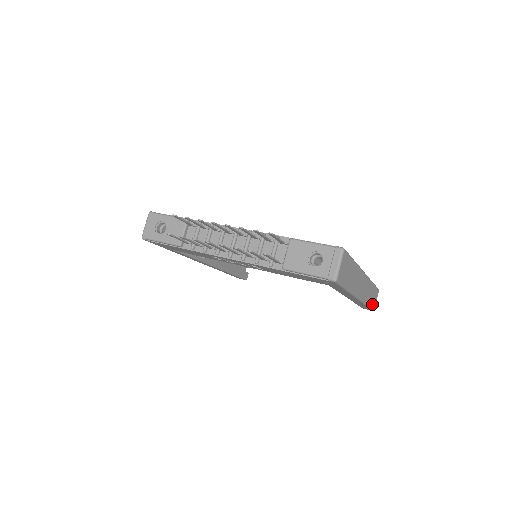
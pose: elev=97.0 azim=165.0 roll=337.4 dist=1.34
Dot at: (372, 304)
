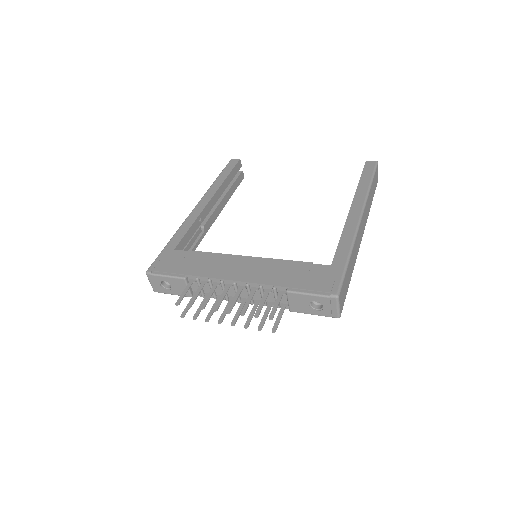
Dot at: (374, 189)
